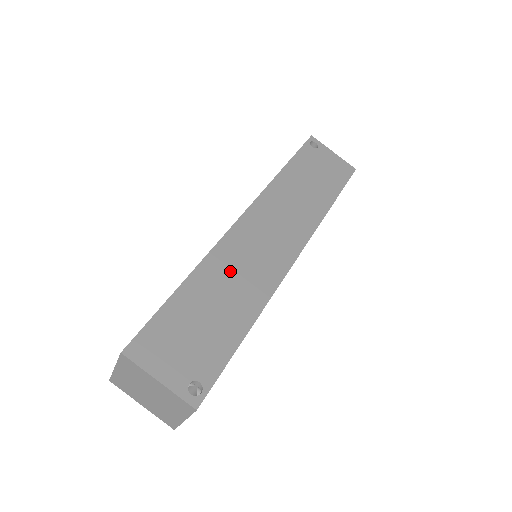
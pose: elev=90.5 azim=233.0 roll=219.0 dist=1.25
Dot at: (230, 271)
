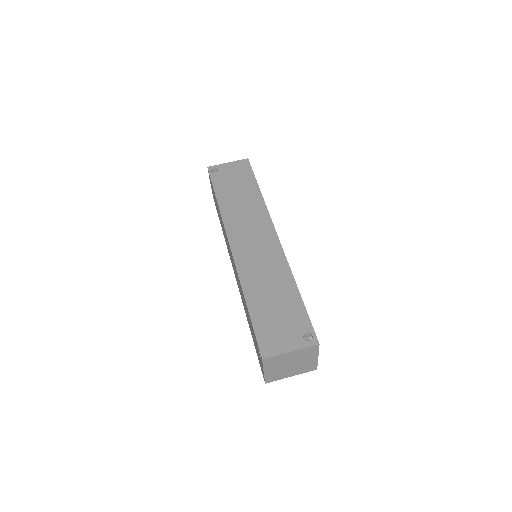
Dot at: (258, 275)
